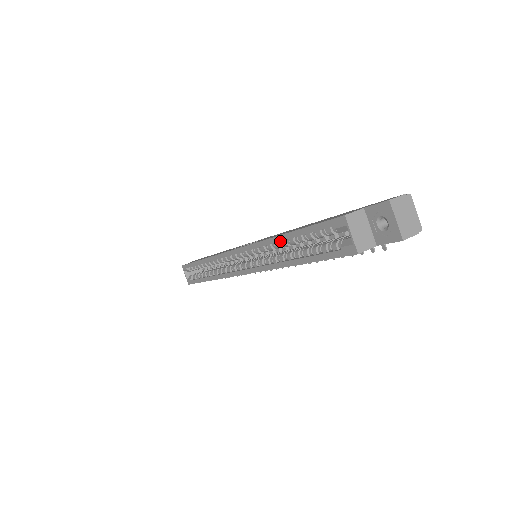
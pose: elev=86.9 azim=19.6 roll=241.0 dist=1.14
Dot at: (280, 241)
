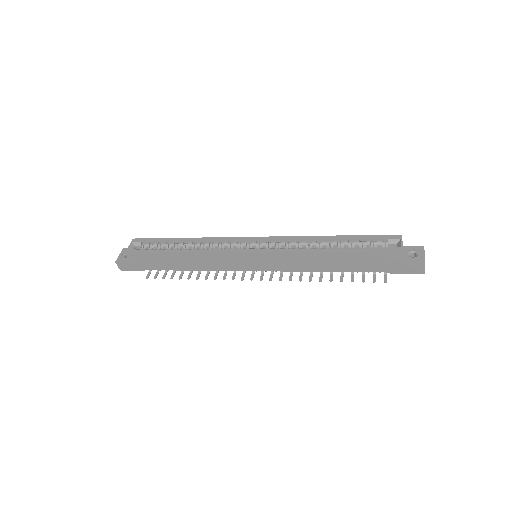
Dot at: (318, 242)
